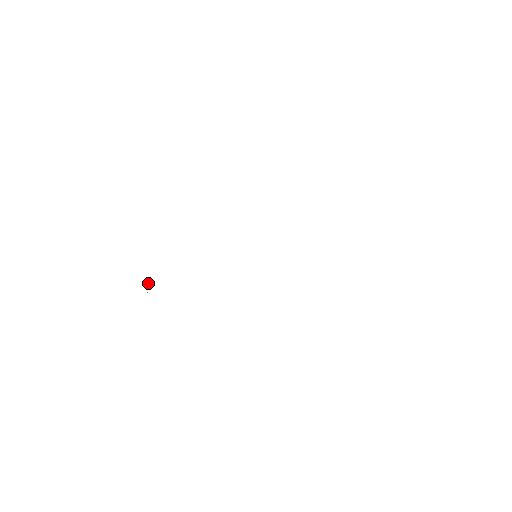
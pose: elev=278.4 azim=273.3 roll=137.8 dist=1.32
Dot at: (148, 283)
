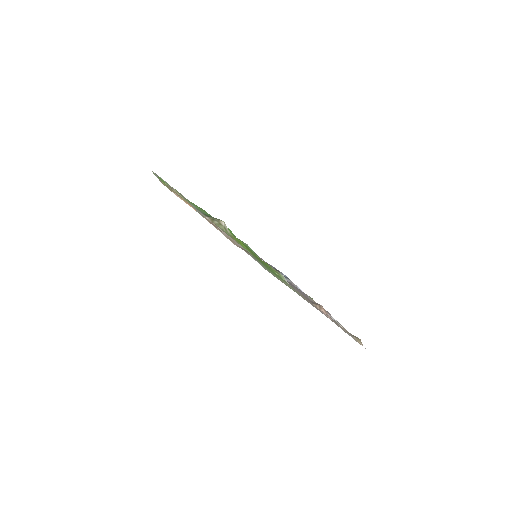
Dot at: occluded
